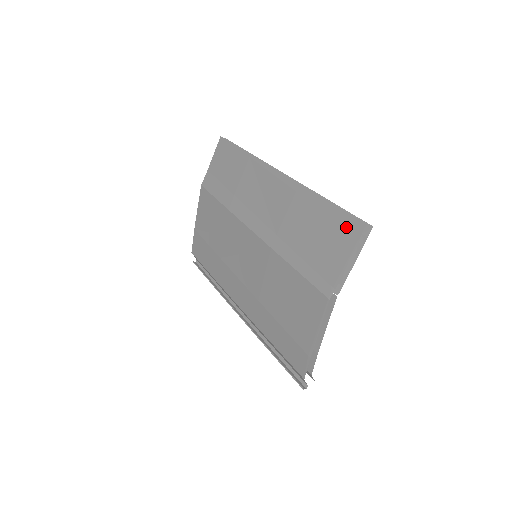
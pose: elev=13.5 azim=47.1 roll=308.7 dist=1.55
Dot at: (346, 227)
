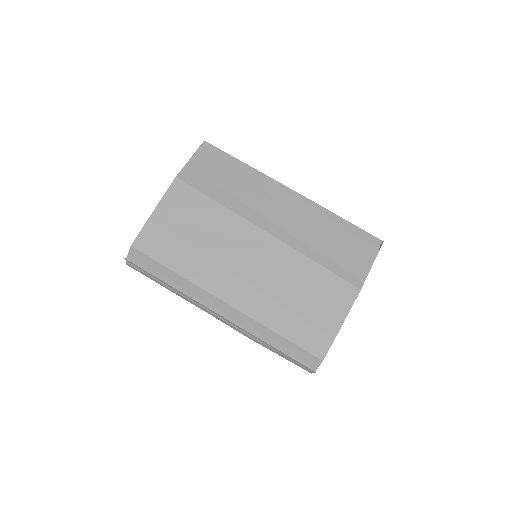
Dot at: (367, 241)
